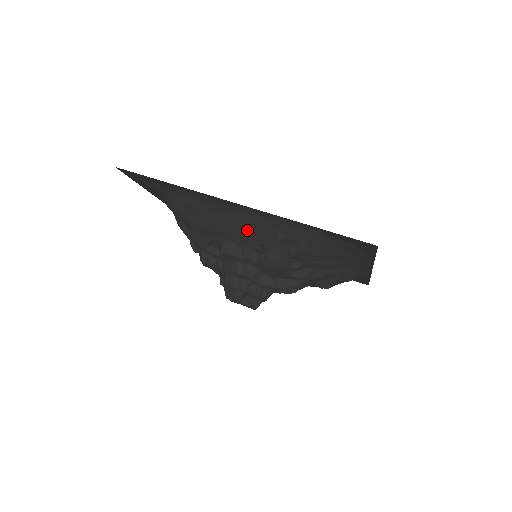
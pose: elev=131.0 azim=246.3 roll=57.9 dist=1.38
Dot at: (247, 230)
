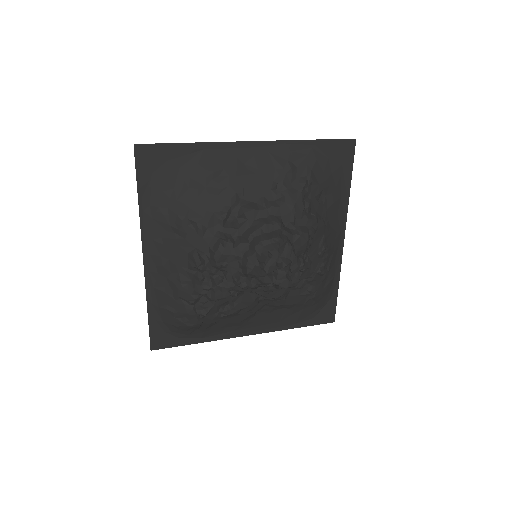
Dot at: (263, 175)
